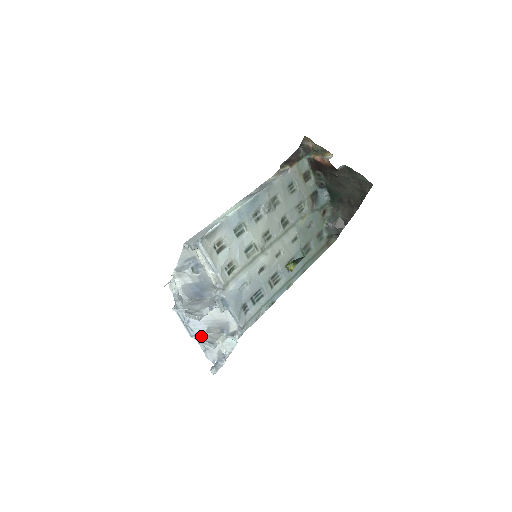
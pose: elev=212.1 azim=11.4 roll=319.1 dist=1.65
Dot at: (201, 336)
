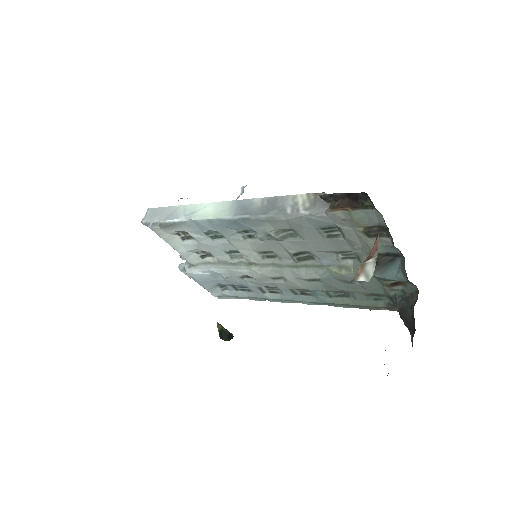
Dot at: occluded
